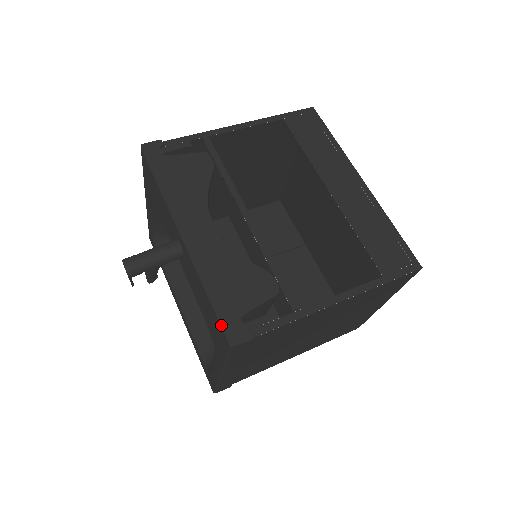
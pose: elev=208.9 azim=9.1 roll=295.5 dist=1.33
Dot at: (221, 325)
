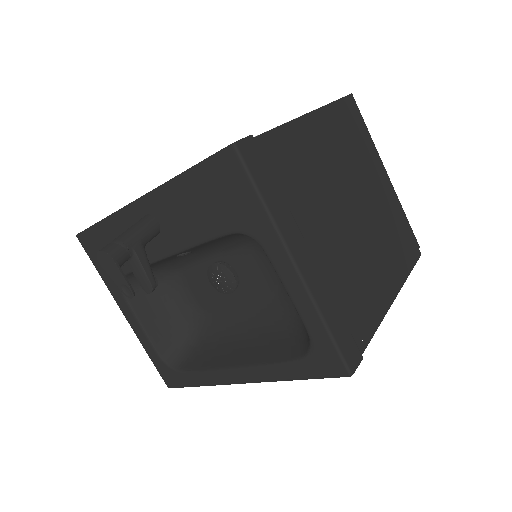
Dot at: (212, 155)
